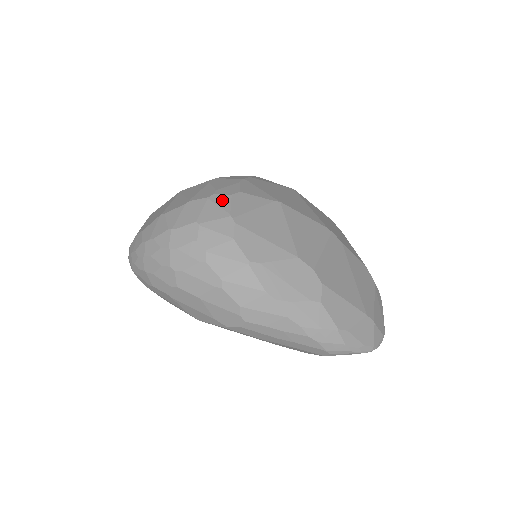
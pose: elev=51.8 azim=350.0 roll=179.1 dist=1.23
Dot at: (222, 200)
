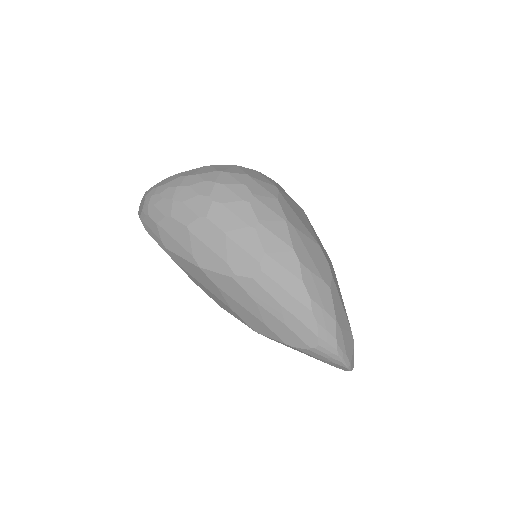
Dot at: (267, 177)
